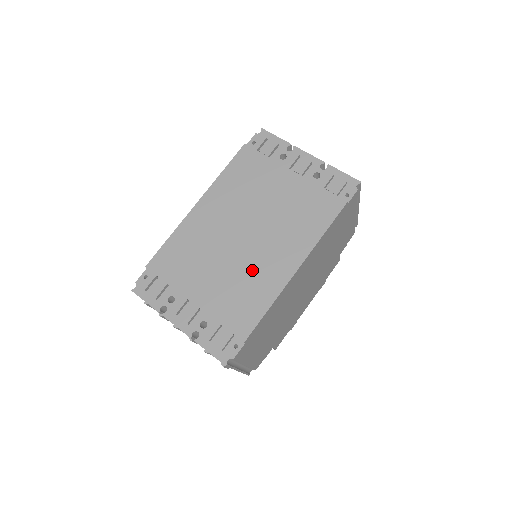
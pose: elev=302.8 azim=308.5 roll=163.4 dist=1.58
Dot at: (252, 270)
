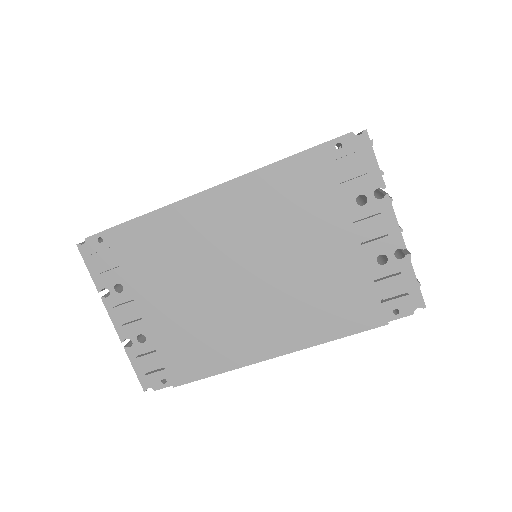
Dot at: (225, 323)
